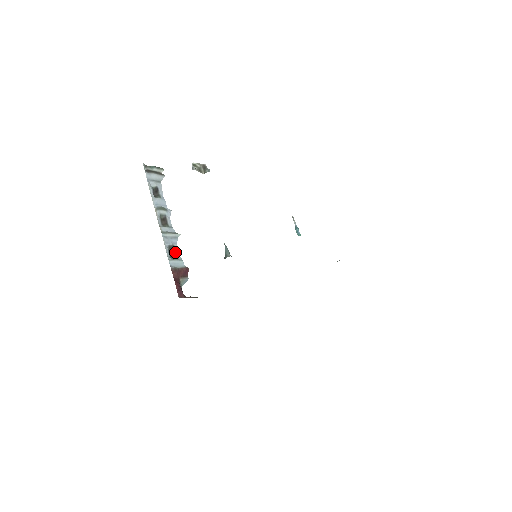
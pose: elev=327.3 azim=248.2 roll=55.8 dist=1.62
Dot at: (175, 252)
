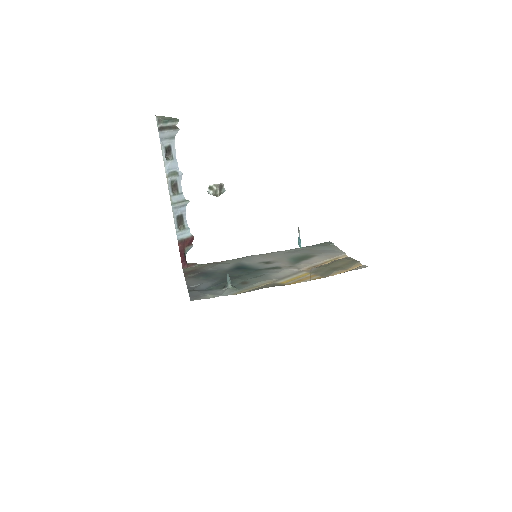
Dot at: (183, 221)
